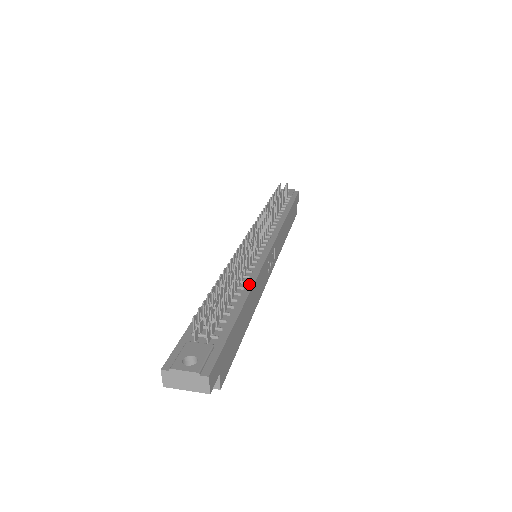
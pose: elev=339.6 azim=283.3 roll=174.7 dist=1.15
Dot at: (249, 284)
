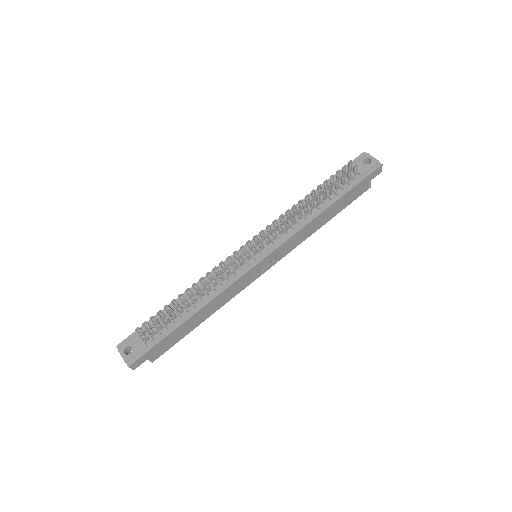
Dot at: (209, 298)
